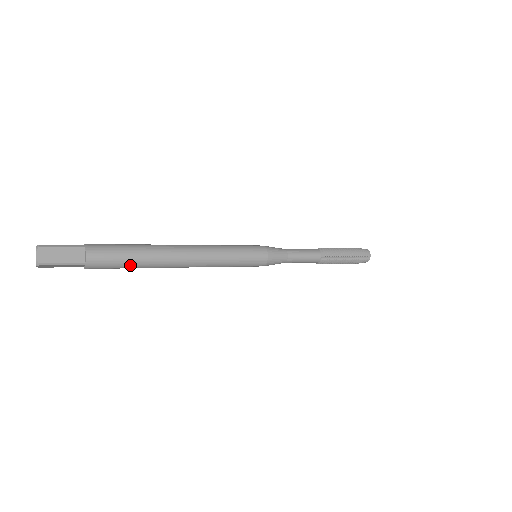
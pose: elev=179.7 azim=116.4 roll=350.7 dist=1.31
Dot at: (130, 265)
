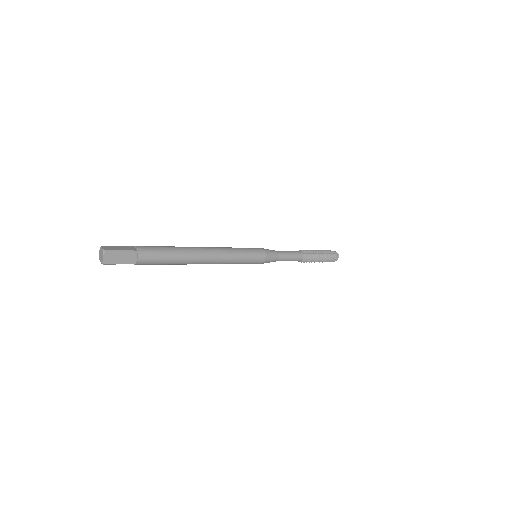
Dot at: (169, 254)
